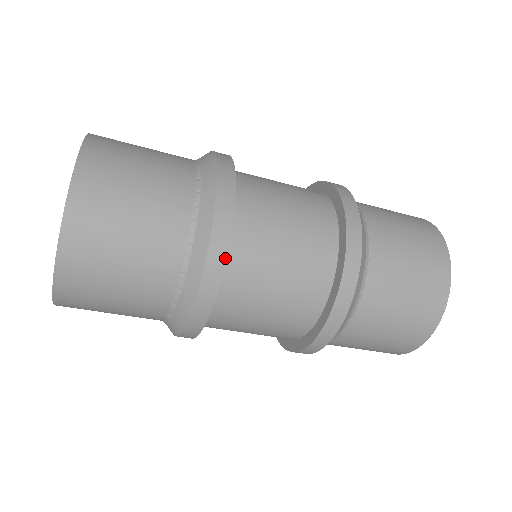
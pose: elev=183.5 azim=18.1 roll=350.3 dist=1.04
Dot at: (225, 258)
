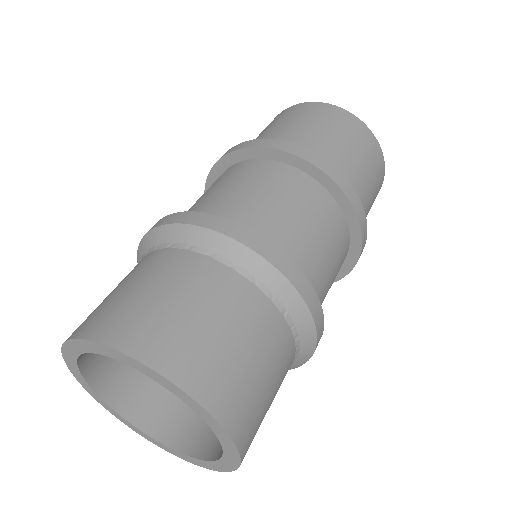
Dot at: occluded
